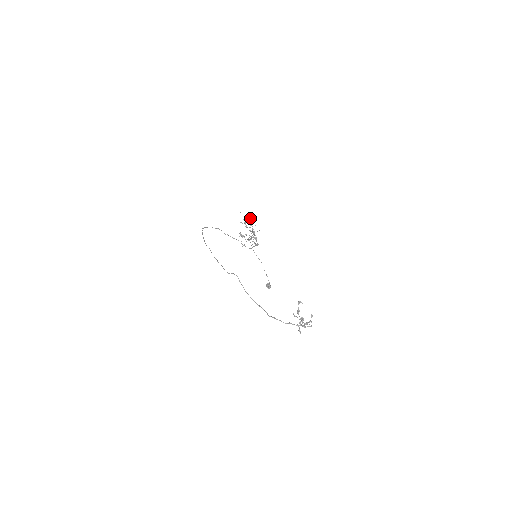
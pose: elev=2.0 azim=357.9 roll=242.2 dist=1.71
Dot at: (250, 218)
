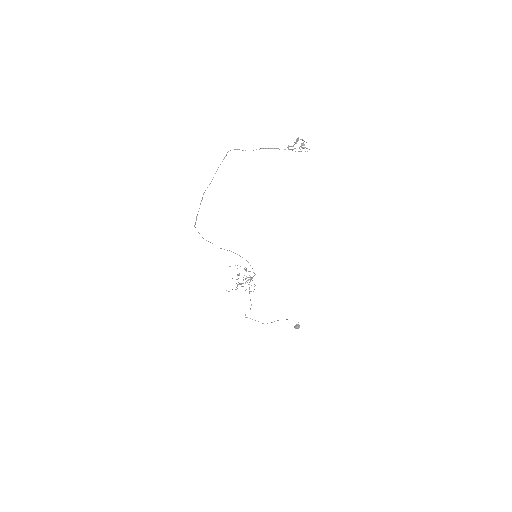
Dot at: occluded
